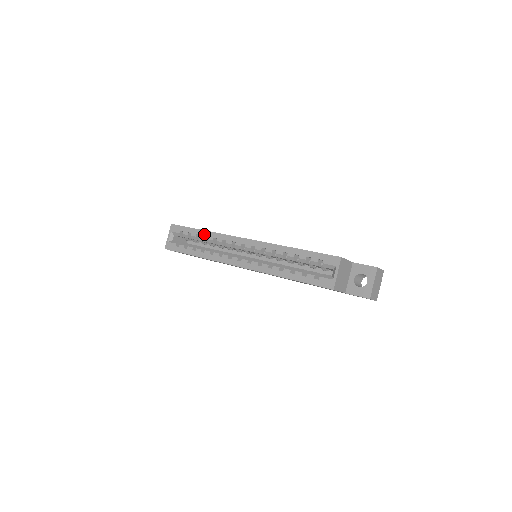
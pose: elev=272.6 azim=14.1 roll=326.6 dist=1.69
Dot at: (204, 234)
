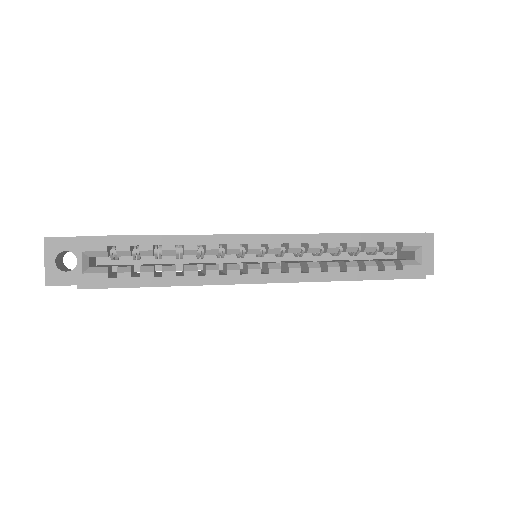
Dot at: (173, 242)
